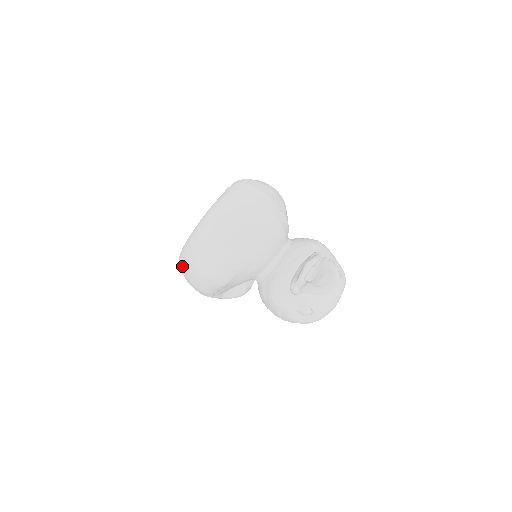
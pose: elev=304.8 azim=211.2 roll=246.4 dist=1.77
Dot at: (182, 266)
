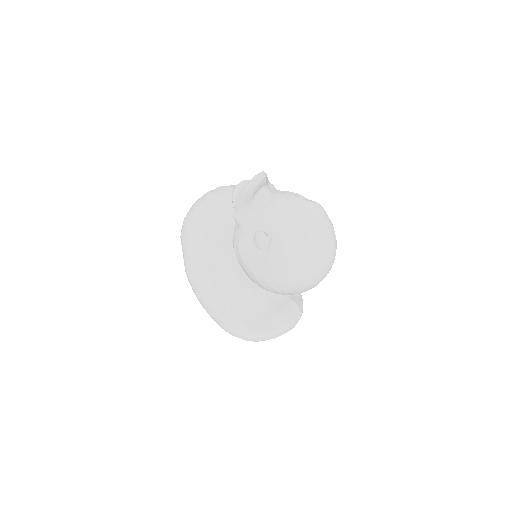
Dot at: occluded
